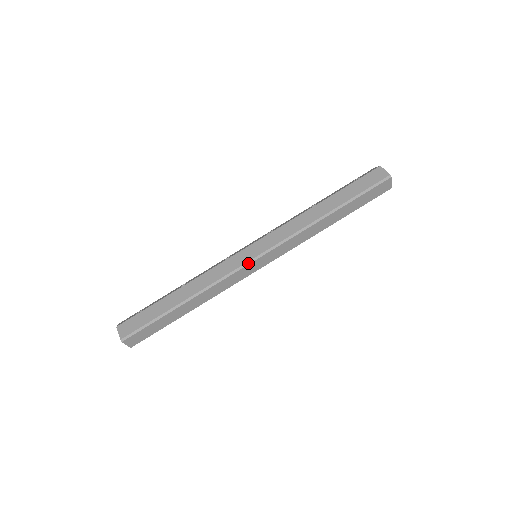
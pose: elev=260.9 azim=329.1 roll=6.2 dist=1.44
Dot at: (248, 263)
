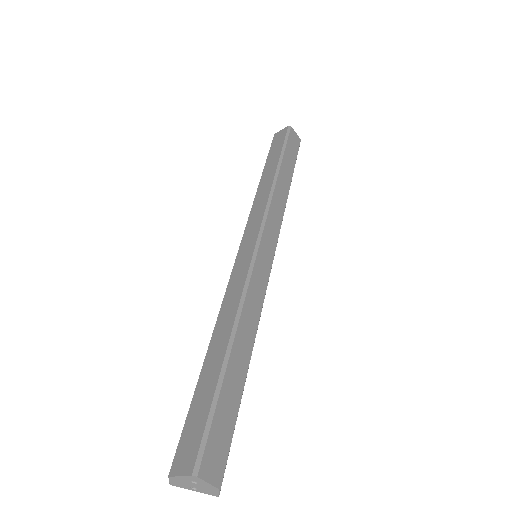
Dot at: (255, 252)
